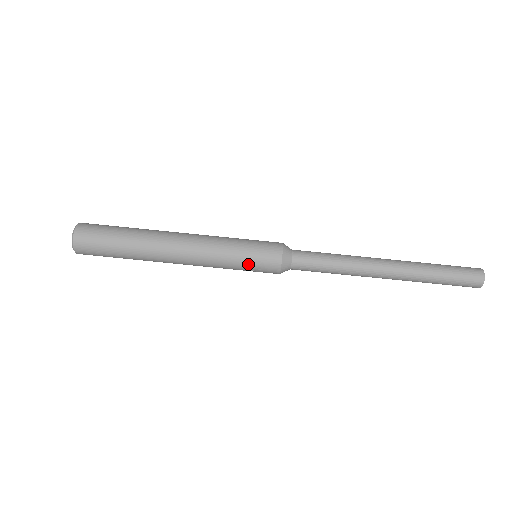
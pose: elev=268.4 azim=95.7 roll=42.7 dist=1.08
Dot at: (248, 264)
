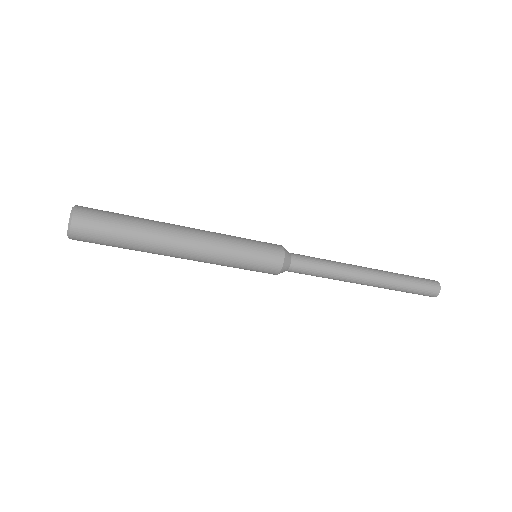
Dot at: occluded
